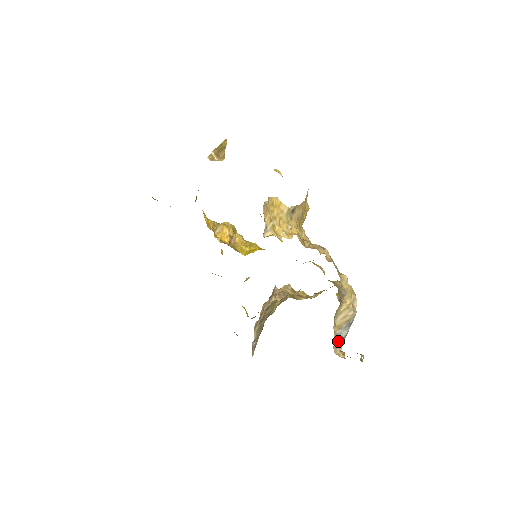
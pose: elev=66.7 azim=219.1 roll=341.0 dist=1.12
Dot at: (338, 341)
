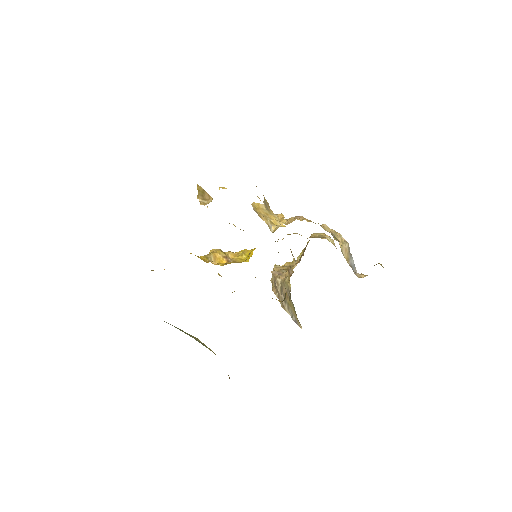
Dot at: (353, 269)
